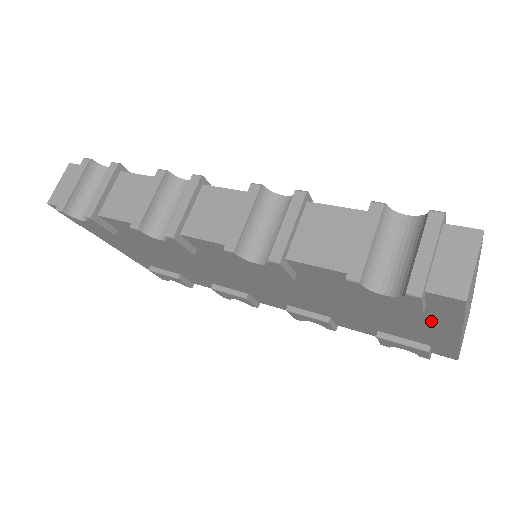
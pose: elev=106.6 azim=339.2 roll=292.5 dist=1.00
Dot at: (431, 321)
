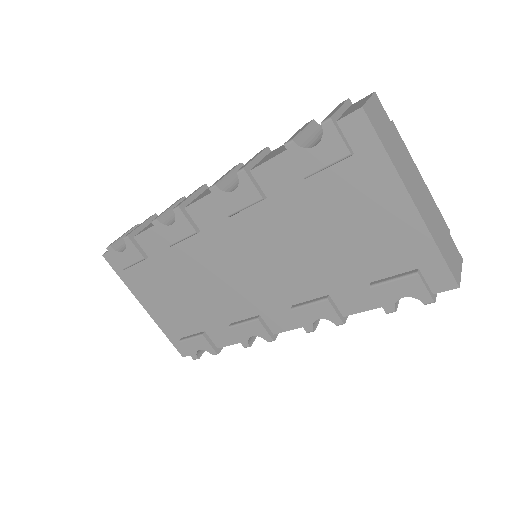
Dot at: (377, 188)
